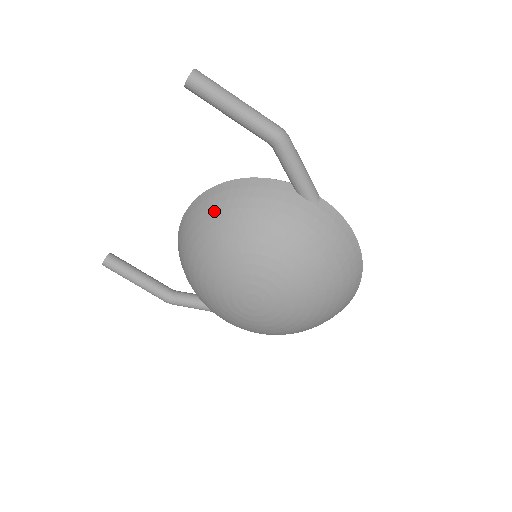
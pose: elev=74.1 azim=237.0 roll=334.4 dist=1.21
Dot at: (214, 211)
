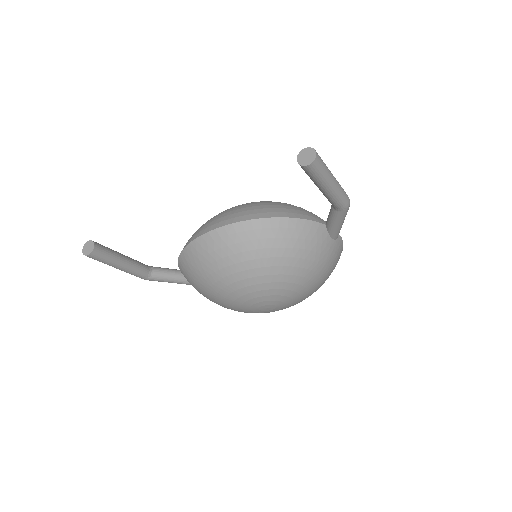
Dot at: (261, 245)
